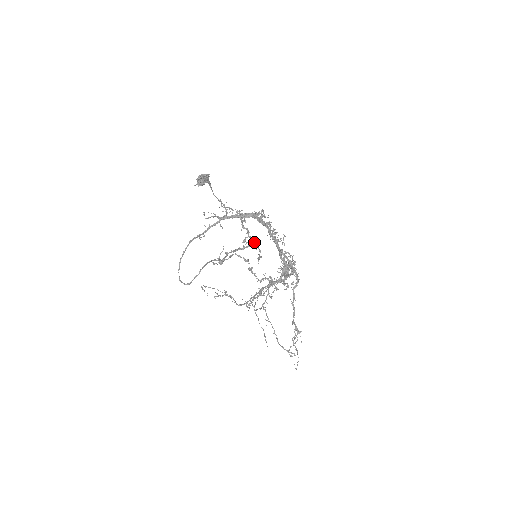
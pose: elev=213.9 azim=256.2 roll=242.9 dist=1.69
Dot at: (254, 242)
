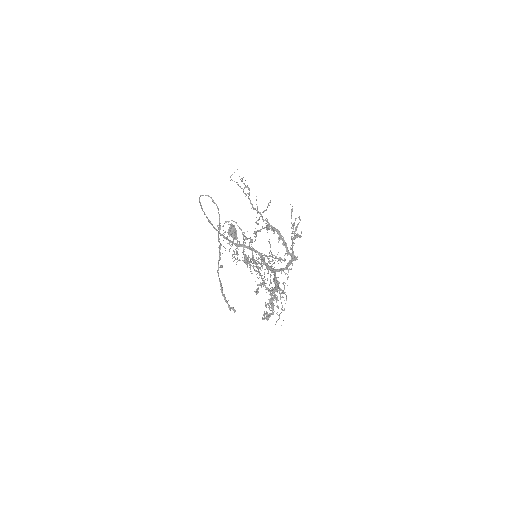
Dot at: occluded
